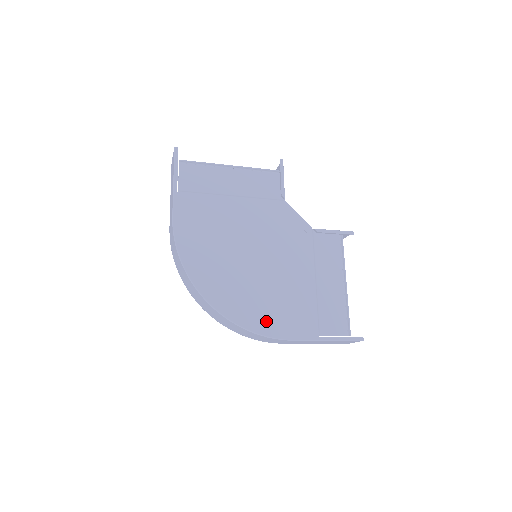
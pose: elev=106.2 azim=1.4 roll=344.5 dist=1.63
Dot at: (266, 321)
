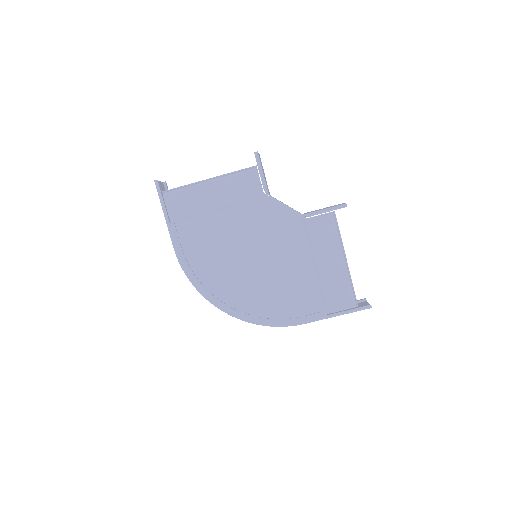
Dot at: (276, 314)
